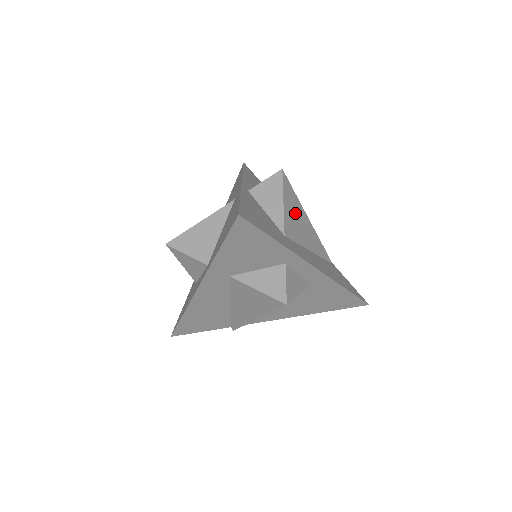
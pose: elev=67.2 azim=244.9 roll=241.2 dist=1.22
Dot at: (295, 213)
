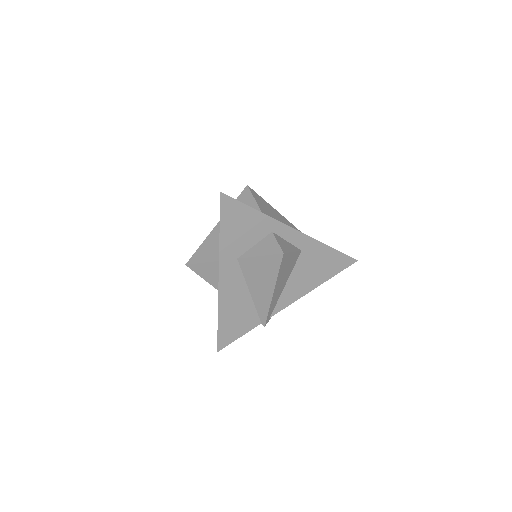
Dot at: (269, 209)
